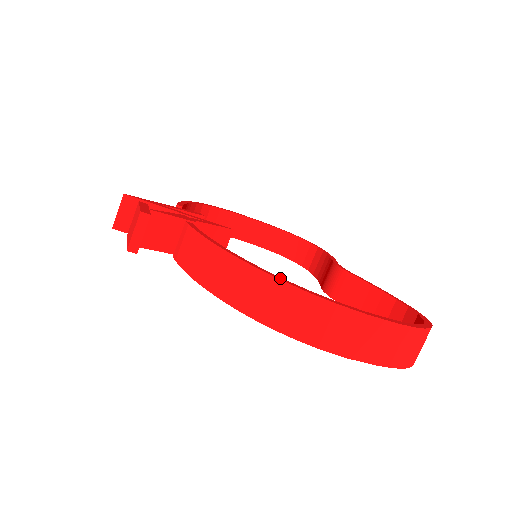
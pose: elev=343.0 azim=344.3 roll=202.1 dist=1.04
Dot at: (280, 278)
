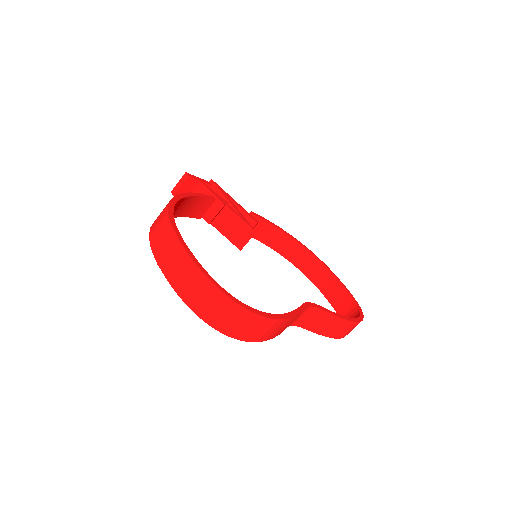
Dot at: (172, 204)
